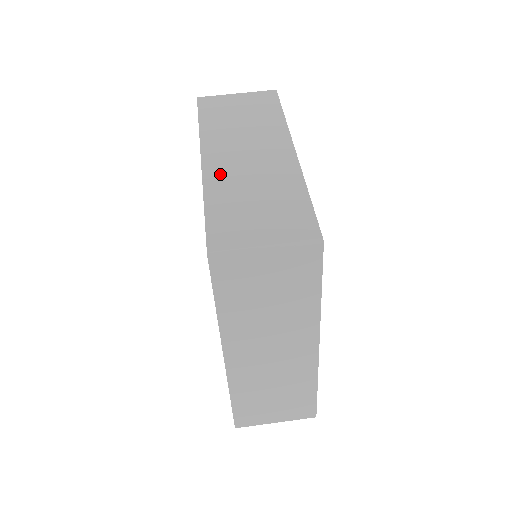
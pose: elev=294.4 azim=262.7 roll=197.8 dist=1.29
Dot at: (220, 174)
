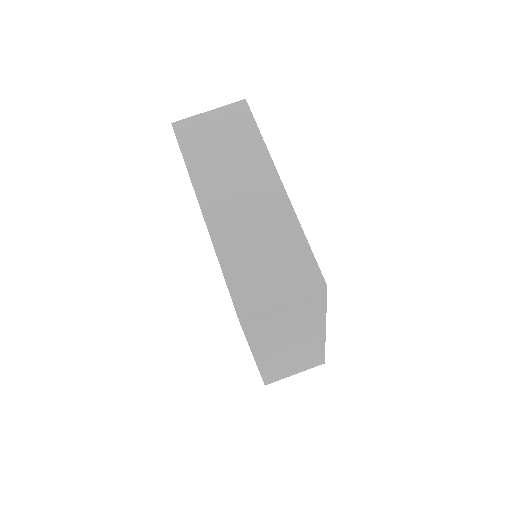
Dot at: (223, 226)
